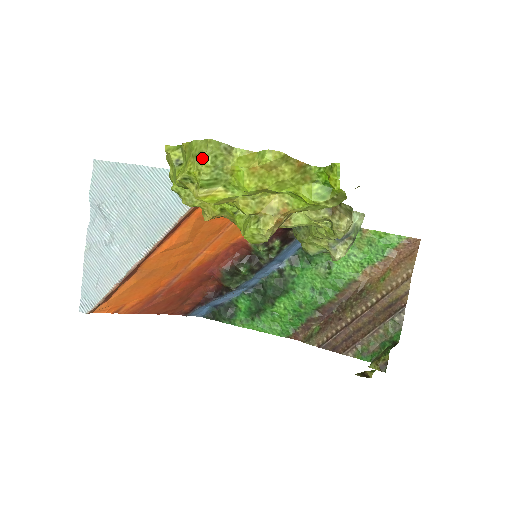
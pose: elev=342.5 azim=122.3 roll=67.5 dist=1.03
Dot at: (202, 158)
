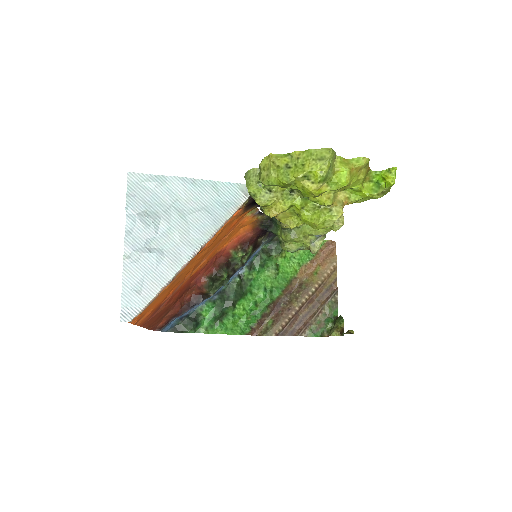
Dot at: (327, 160)
